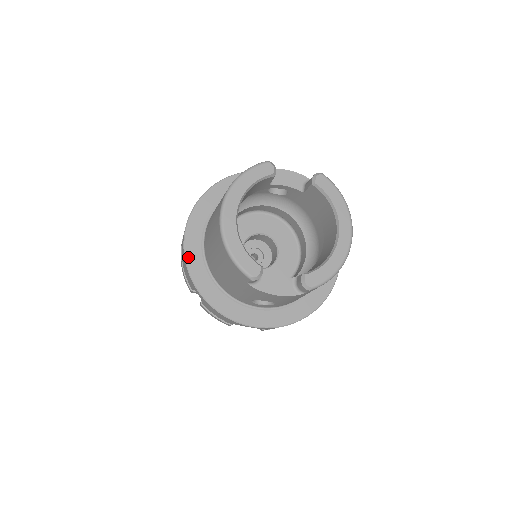
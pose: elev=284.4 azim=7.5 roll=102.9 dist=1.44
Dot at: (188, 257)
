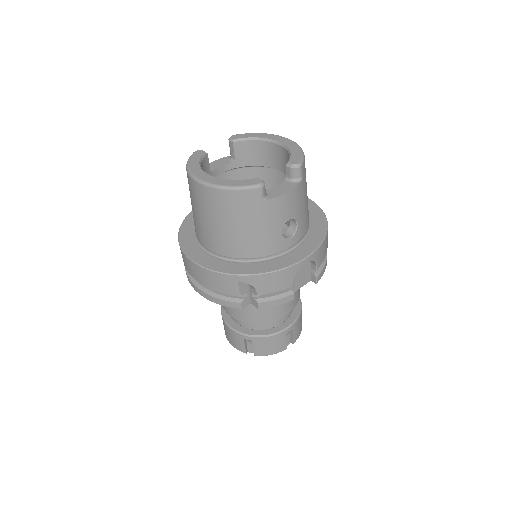
Dot at: (211, 268)
